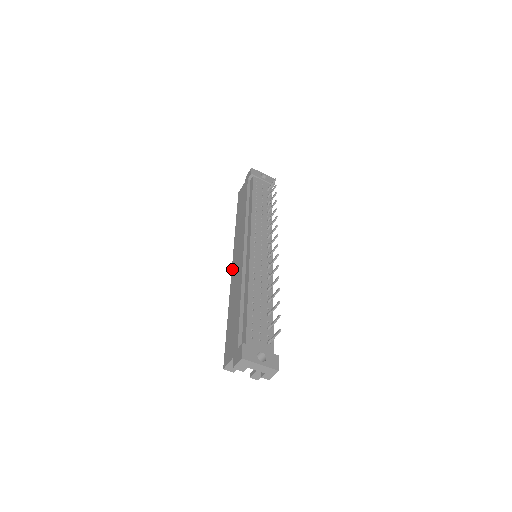
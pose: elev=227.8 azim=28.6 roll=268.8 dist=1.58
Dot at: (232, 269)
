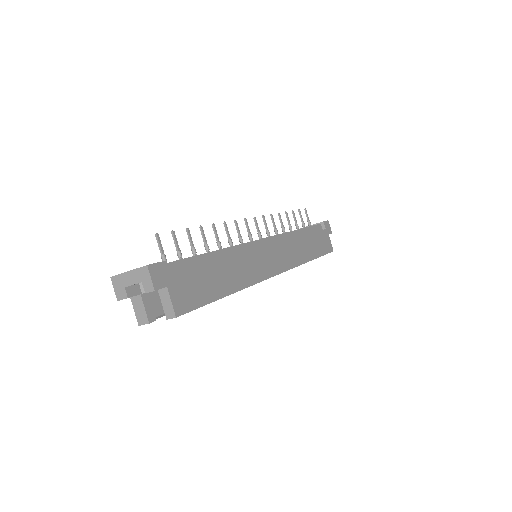
Dot at: occluded
